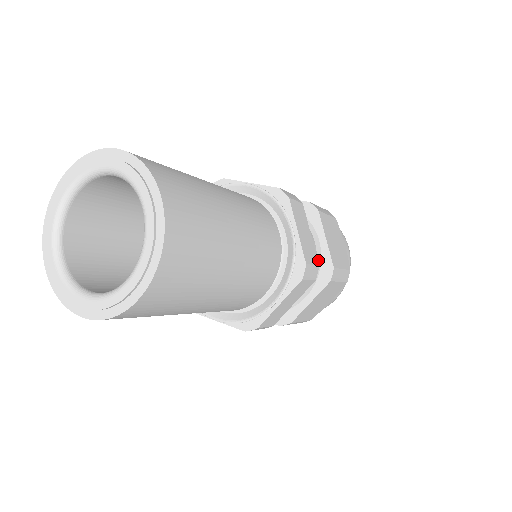
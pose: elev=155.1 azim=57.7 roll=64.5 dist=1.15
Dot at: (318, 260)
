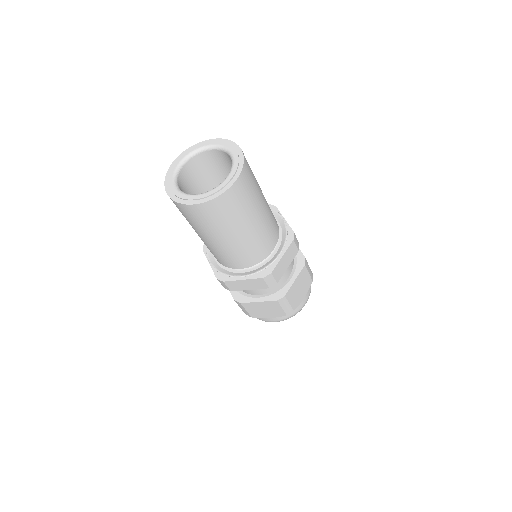
Dot at: occluded
